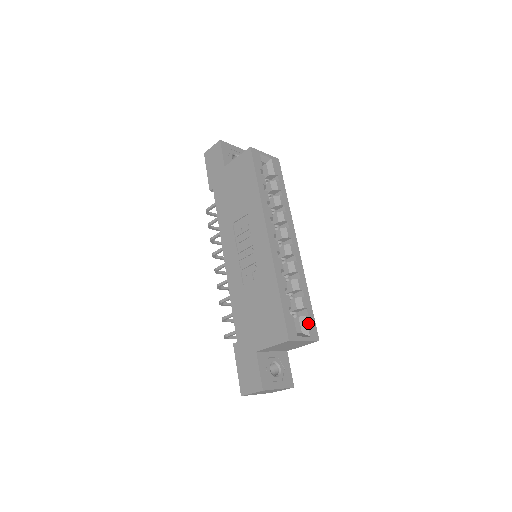
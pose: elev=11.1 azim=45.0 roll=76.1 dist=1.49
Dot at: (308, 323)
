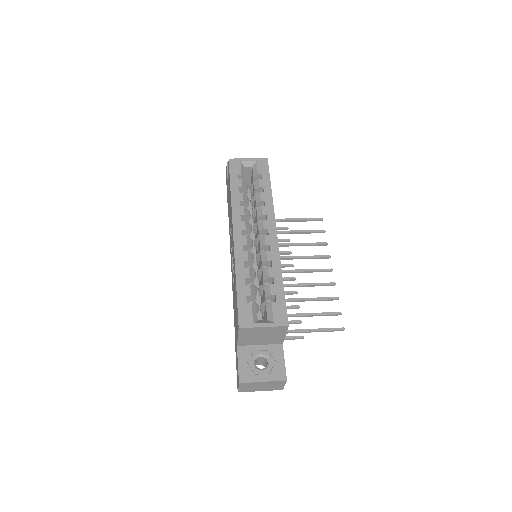
Dot at: (274, 309)
